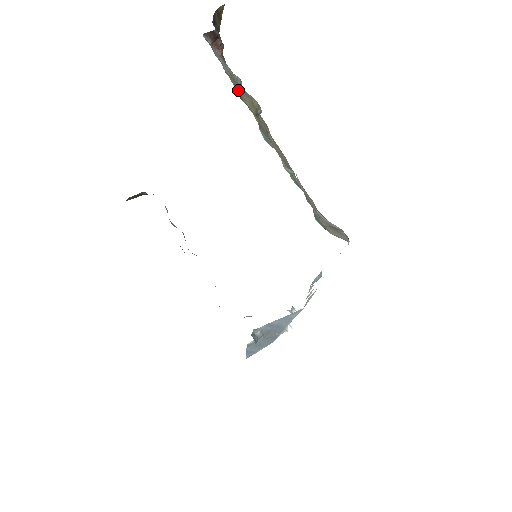
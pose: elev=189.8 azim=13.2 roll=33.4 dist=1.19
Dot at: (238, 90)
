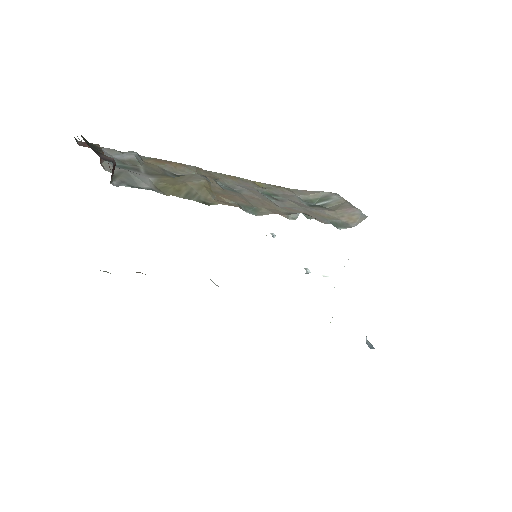
Dot at: (195, 198)
